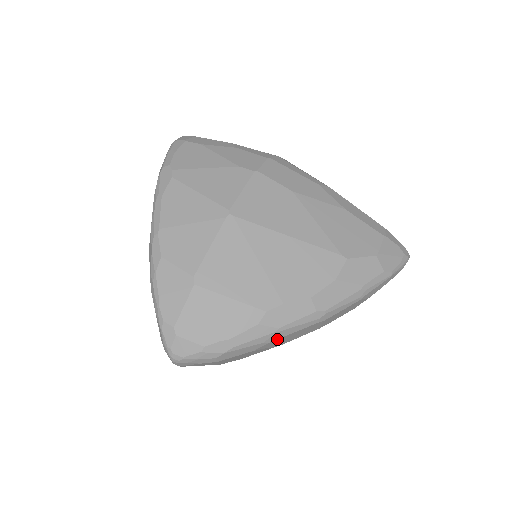
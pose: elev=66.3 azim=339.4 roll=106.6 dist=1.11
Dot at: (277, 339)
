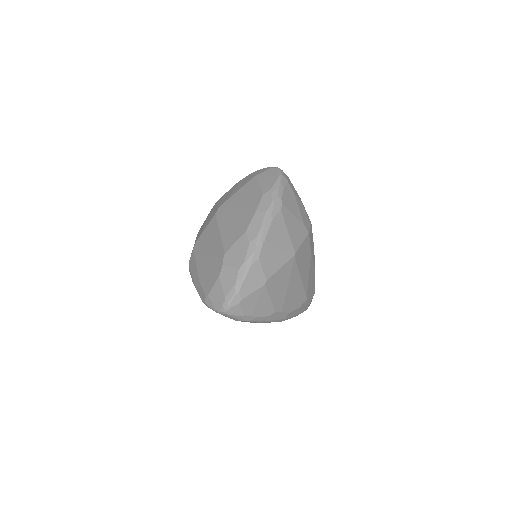
Dot at: (263, 322)
